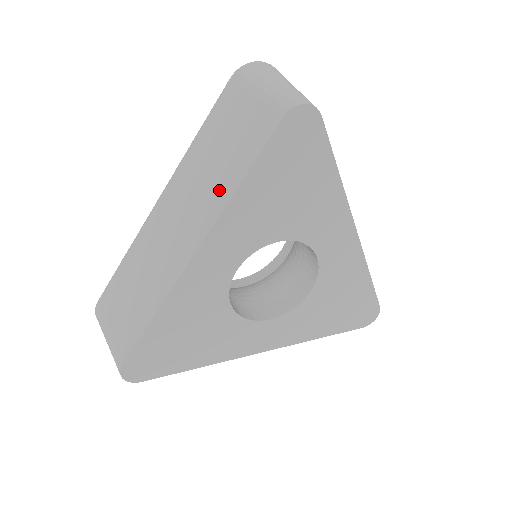
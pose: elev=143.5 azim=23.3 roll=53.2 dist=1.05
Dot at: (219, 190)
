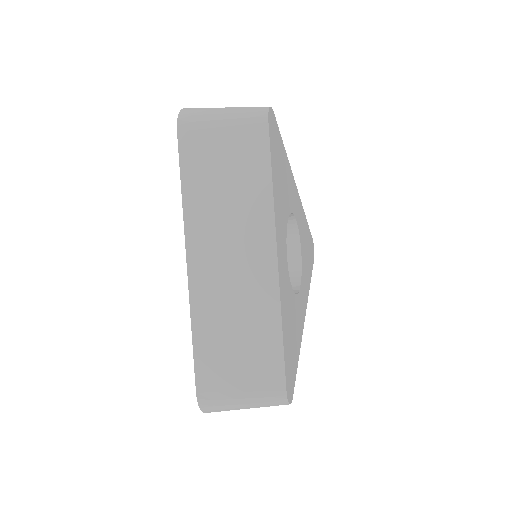
Dot at: (255, 204)
